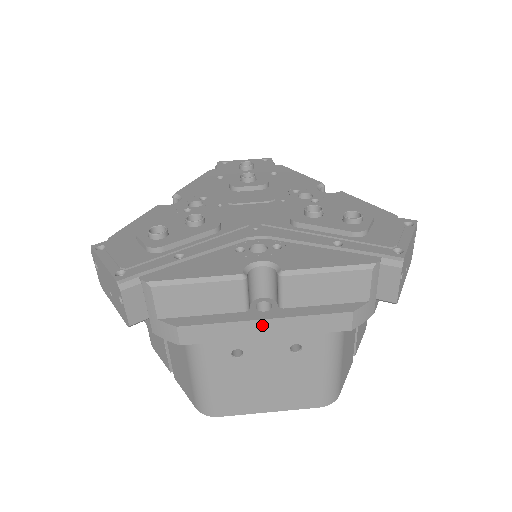
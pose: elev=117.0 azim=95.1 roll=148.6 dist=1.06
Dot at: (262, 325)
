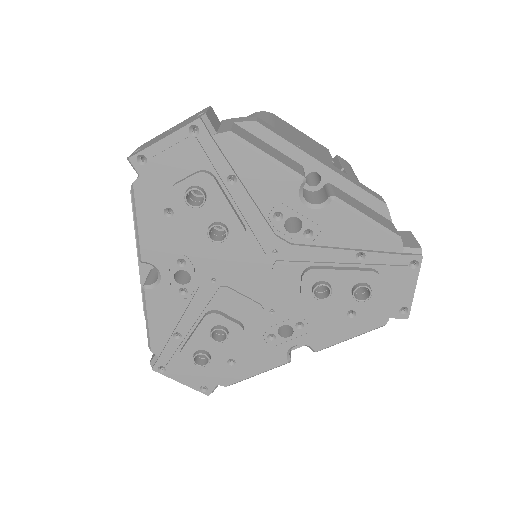
Dot at: occluded
